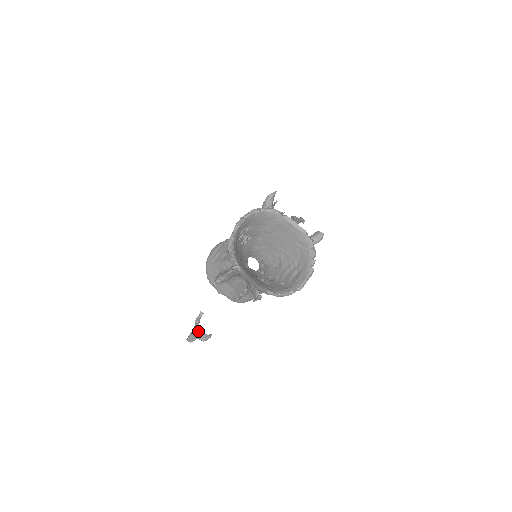
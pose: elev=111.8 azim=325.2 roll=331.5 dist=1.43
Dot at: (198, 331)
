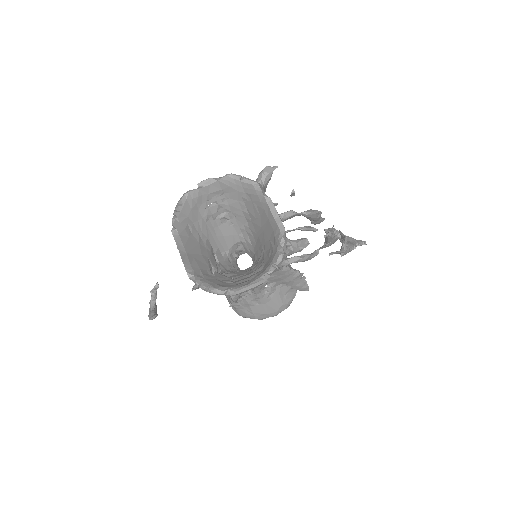
Dot at: (153, 307)
